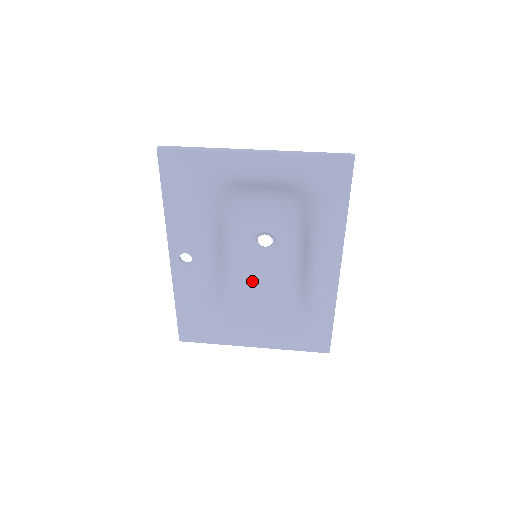
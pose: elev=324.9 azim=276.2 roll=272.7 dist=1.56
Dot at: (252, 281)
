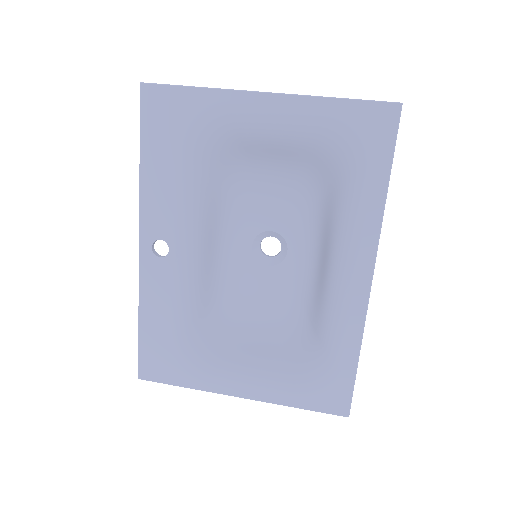
Dot at: (248, 302)
